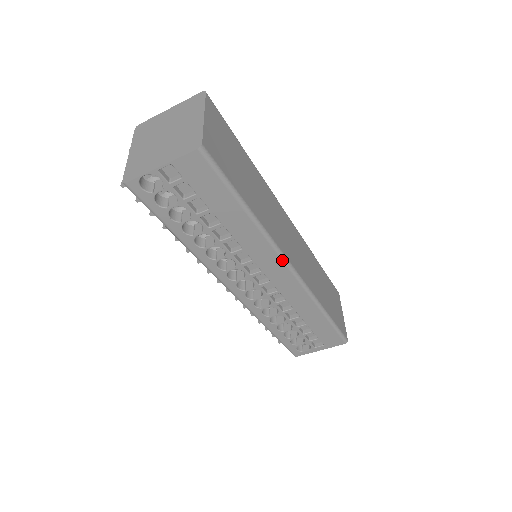
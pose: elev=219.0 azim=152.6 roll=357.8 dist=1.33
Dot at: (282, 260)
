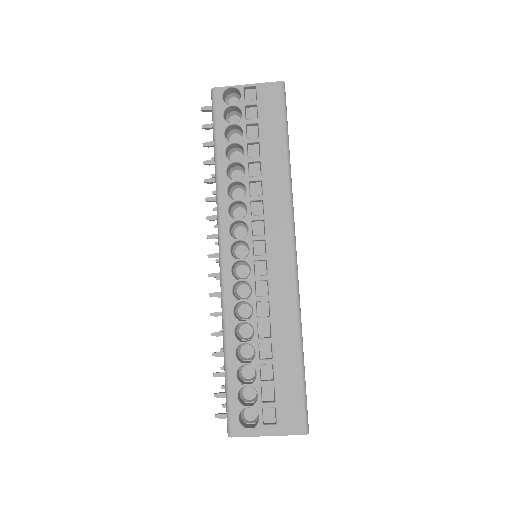
Dot at: (291, 227)
